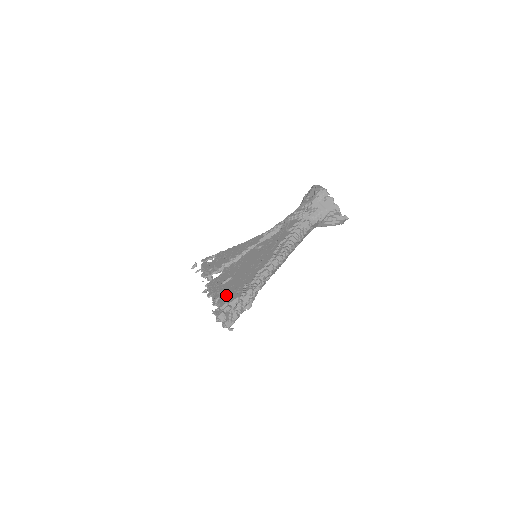
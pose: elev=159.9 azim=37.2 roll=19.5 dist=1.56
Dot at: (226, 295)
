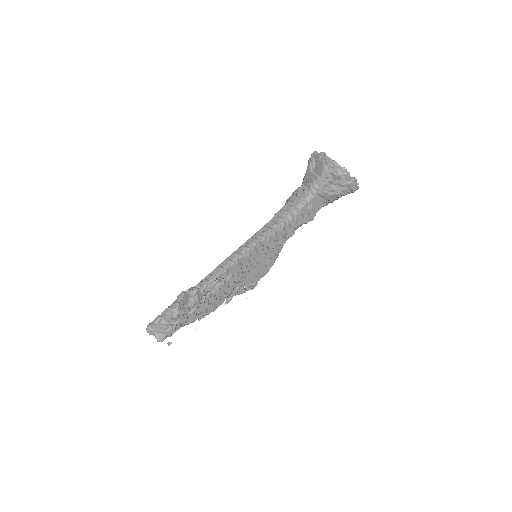
Dot at: occluded
